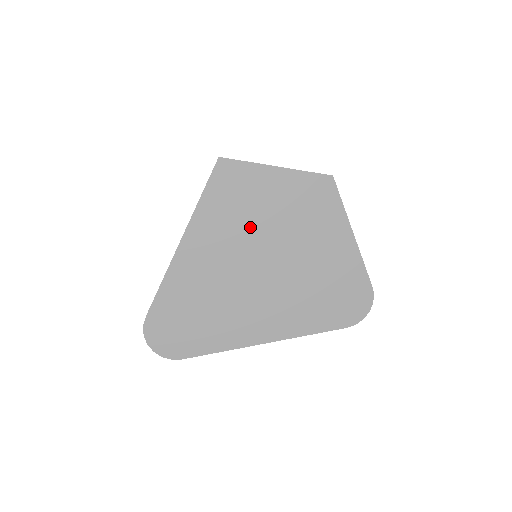
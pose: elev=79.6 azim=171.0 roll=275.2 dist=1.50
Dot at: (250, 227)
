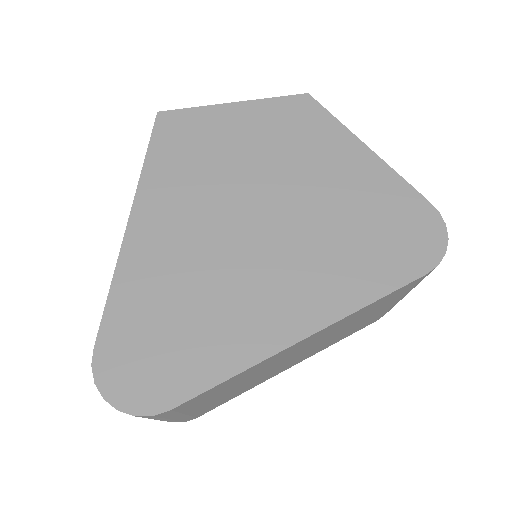
Dot at: (222, 176)
